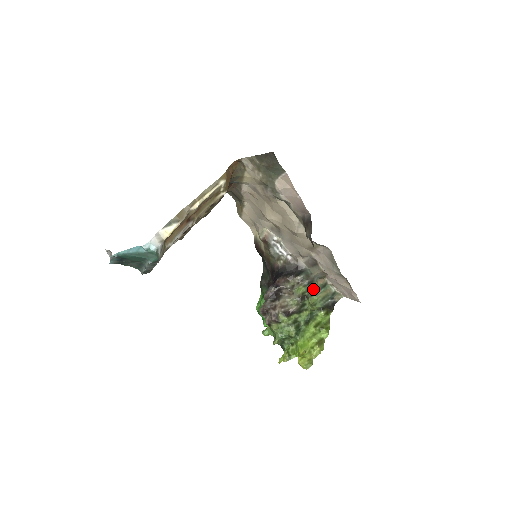
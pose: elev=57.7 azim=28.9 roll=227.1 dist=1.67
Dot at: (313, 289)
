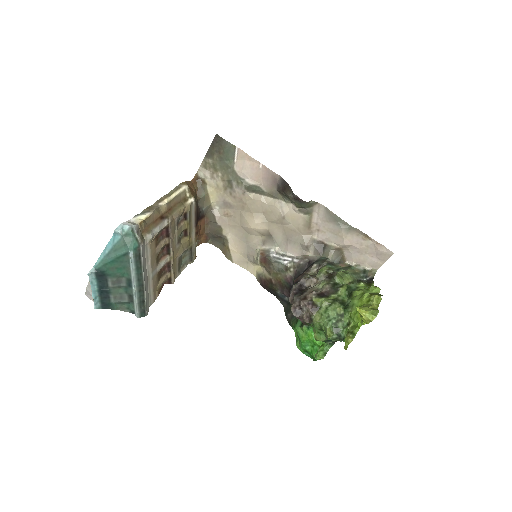
Dot at: (336, 268)
